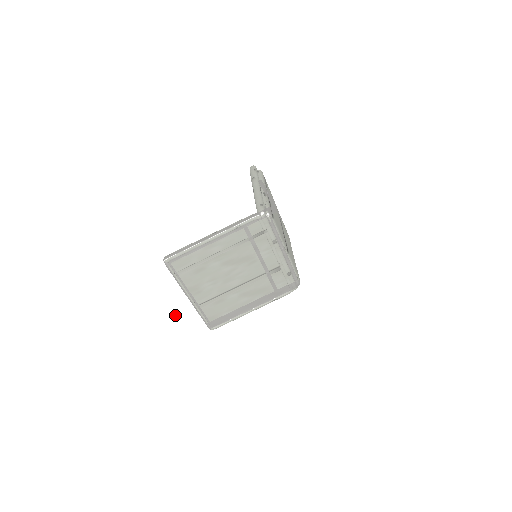
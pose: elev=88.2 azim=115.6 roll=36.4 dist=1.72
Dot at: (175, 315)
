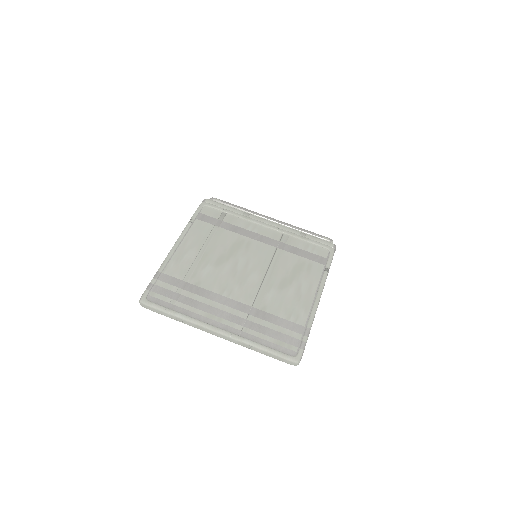
Dot at: (130, 214)
